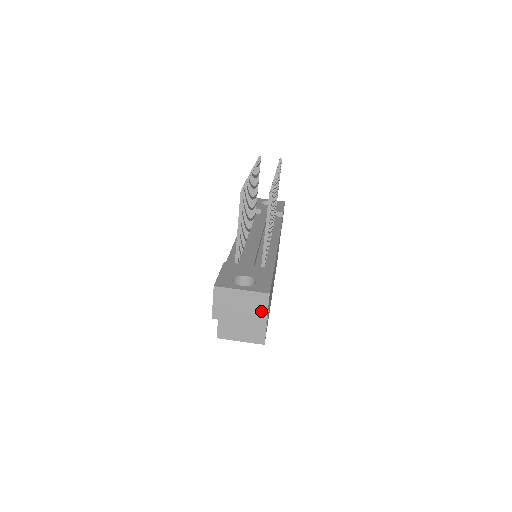
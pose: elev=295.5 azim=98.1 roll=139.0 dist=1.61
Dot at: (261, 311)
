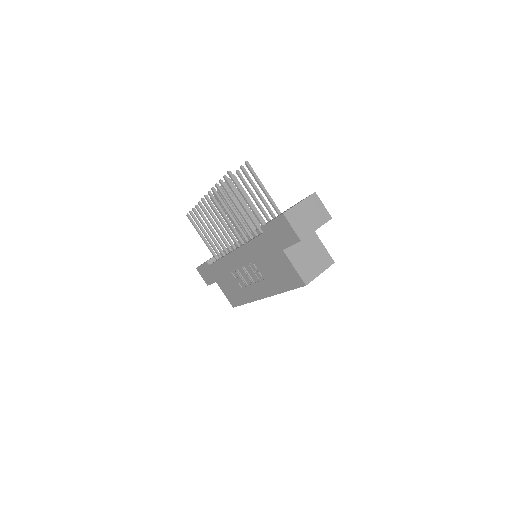
Dot at: (321, 209)
